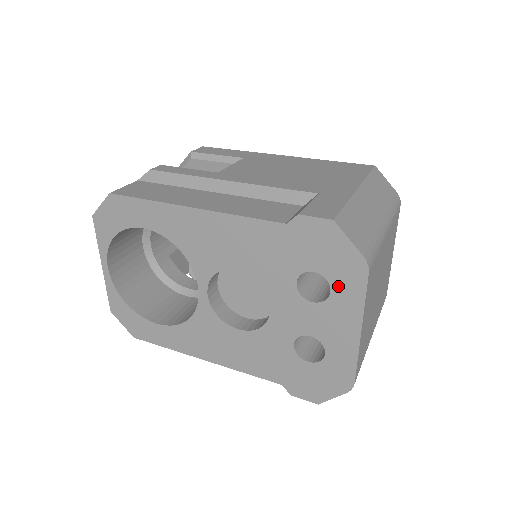
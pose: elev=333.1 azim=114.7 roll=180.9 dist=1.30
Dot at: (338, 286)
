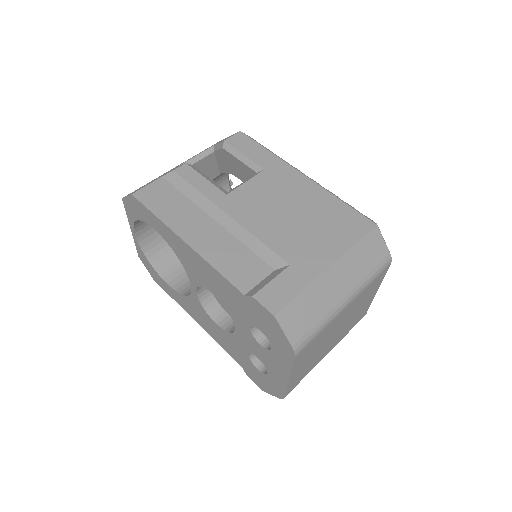
Dot at: (276, 349)
